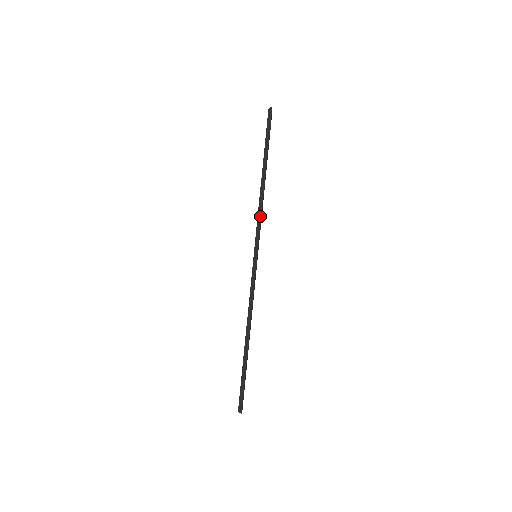
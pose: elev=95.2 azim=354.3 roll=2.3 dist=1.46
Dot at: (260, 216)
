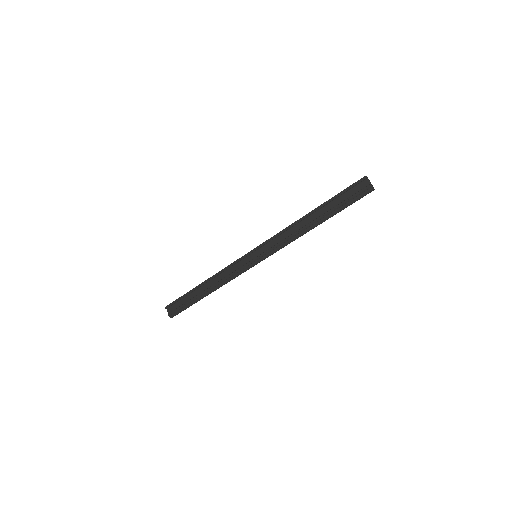
Dot at: occluded
